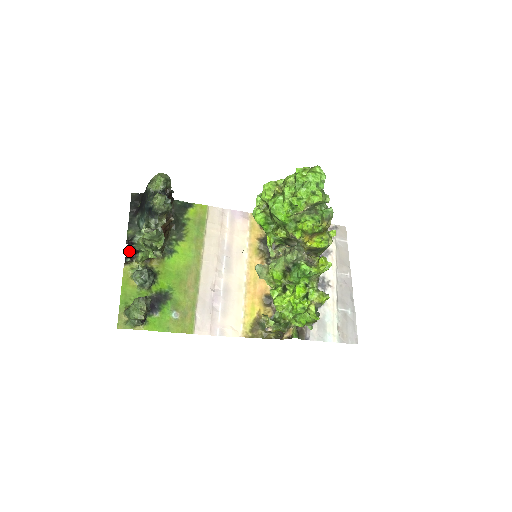
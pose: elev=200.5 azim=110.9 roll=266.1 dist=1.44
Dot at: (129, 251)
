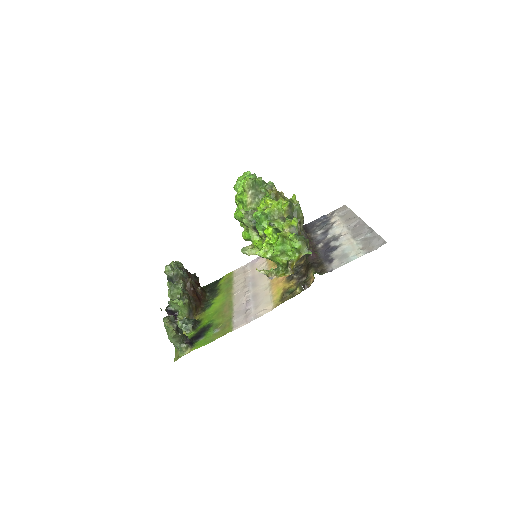
Dot at: occluded
